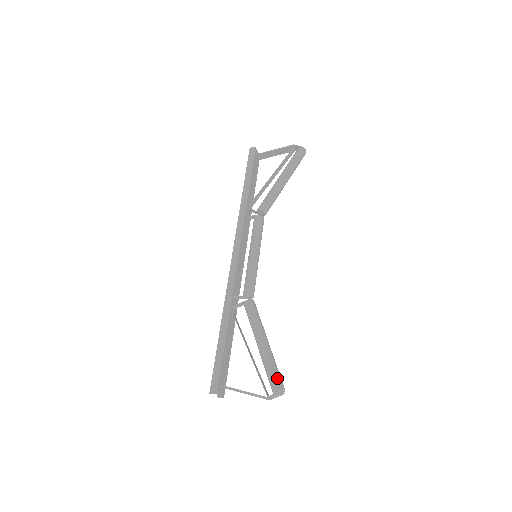
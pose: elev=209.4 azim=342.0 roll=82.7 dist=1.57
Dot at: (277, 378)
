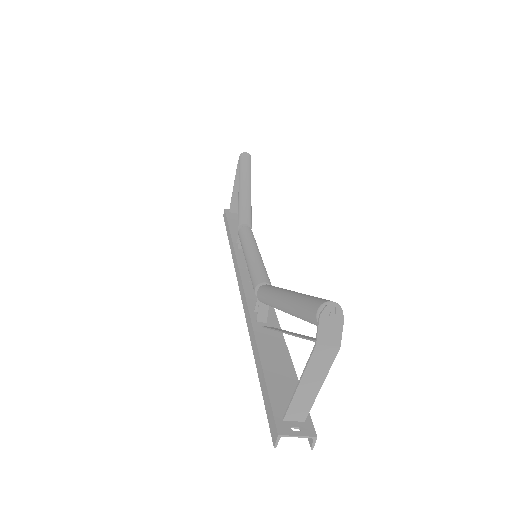
Dot at: (309, 303)
